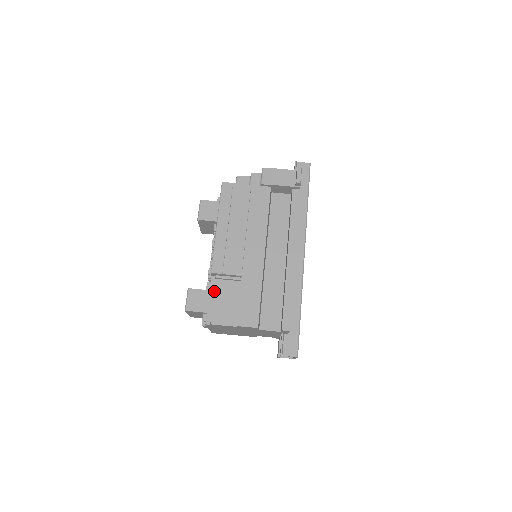
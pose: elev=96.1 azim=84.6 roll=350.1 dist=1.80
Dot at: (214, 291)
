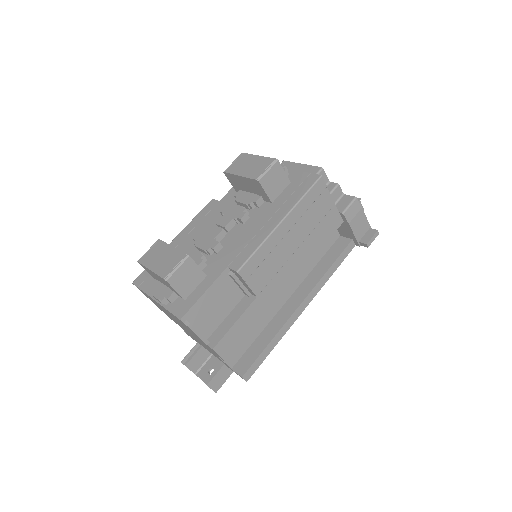
Dot at: (216, 287)
